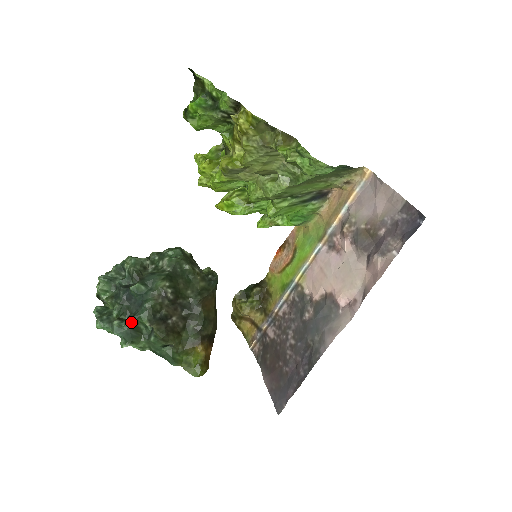
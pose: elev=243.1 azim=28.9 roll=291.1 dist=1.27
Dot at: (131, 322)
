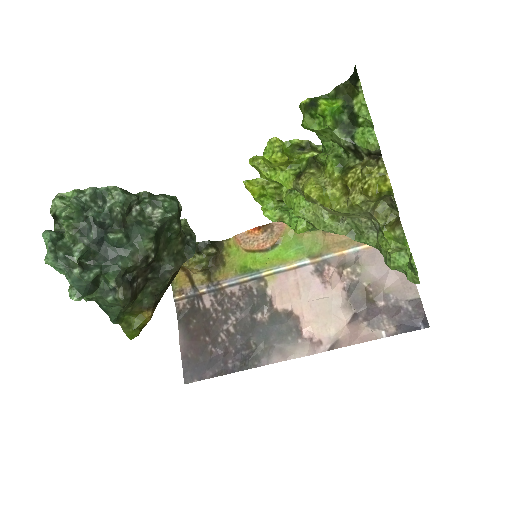
Dot at: (96, 276)
